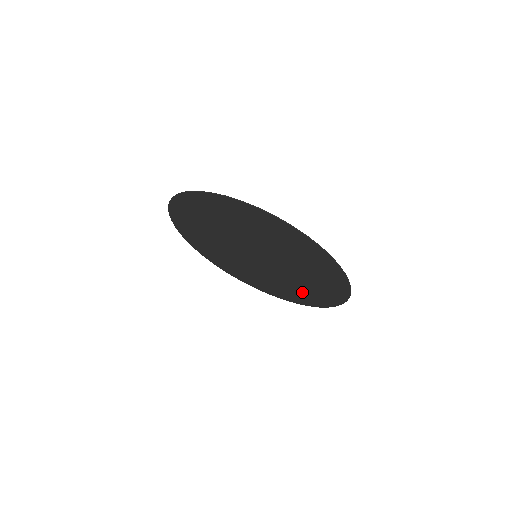
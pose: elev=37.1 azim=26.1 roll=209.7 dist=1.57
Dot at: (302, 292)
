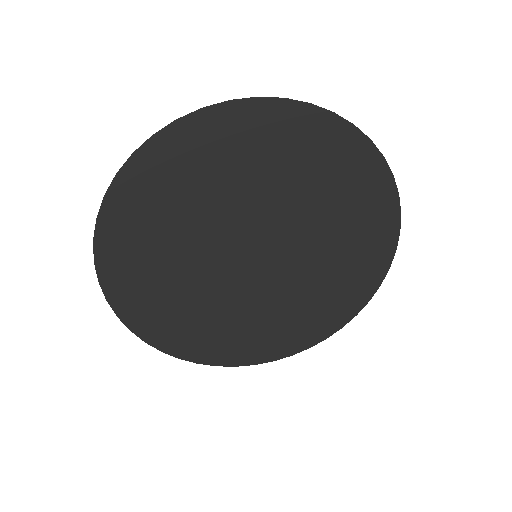
Dot at: (354, 248)
